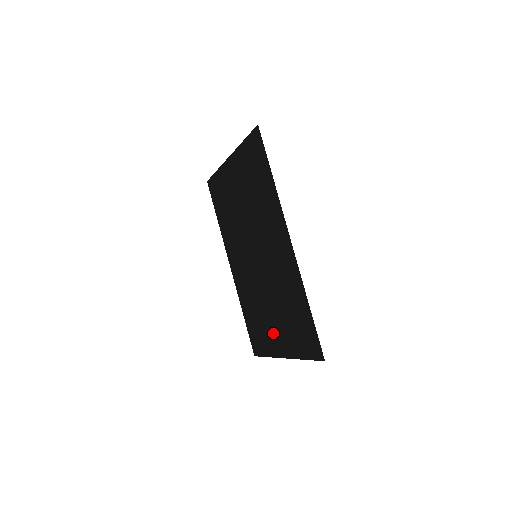
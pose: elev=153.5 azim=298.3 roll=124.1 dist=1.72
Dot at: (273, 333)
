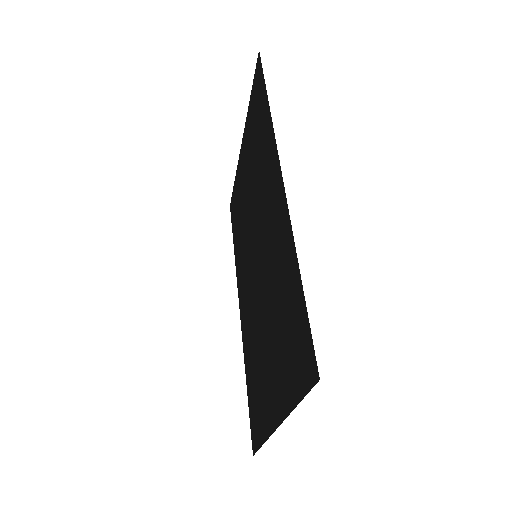
Dot at: (267, 384)
